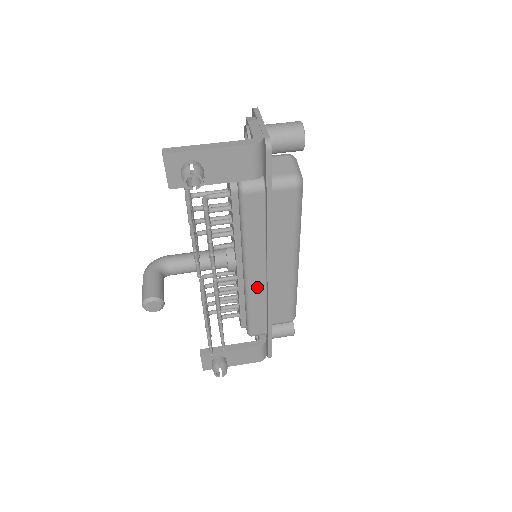
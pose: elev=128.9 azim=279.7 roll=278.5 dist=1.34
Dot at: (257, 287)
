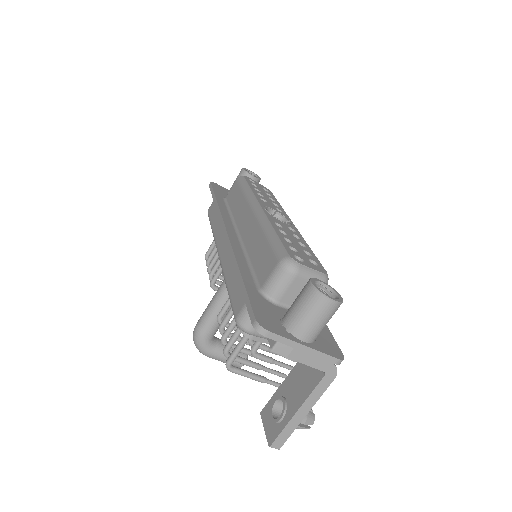
Dot at: occluded
